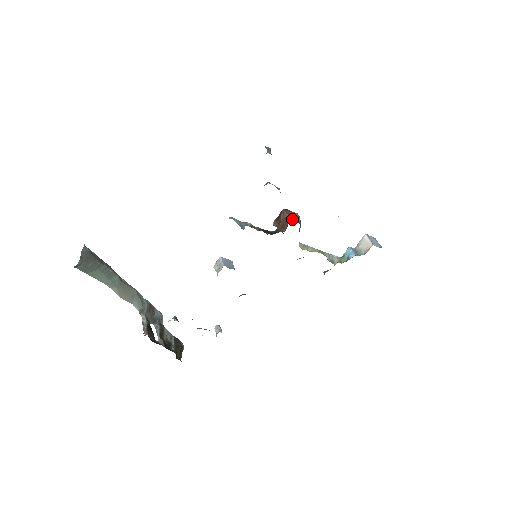
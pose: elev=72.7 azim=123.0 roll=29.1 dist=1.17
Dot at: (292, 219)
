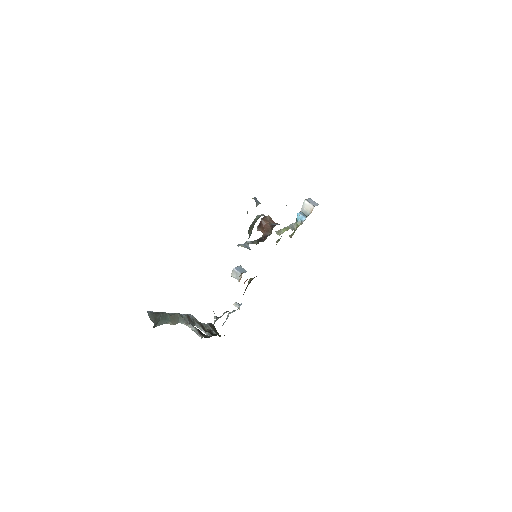
Dot at: (270, 223)
